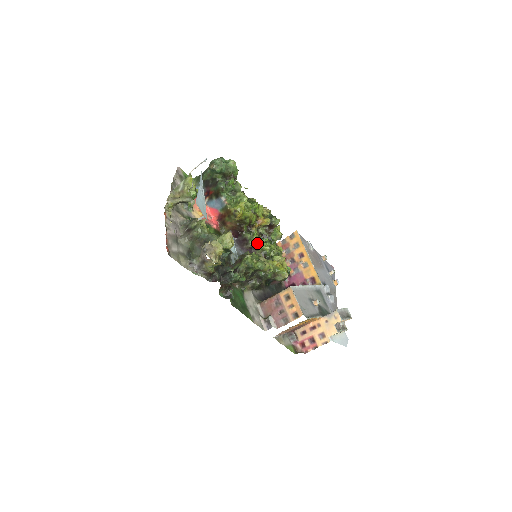
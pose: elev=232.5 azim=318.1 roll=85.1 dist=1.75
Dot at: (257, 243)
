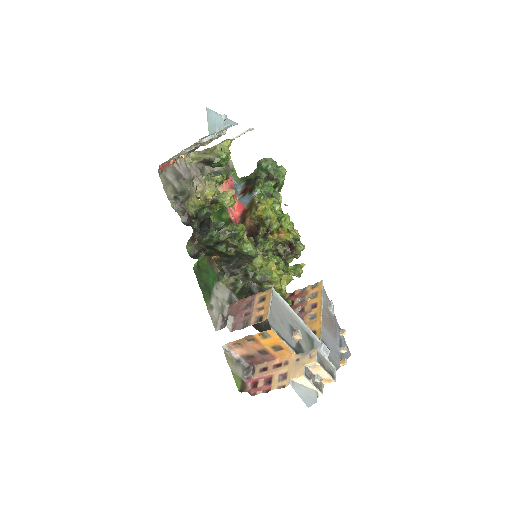
Dot at: (266, 252)
